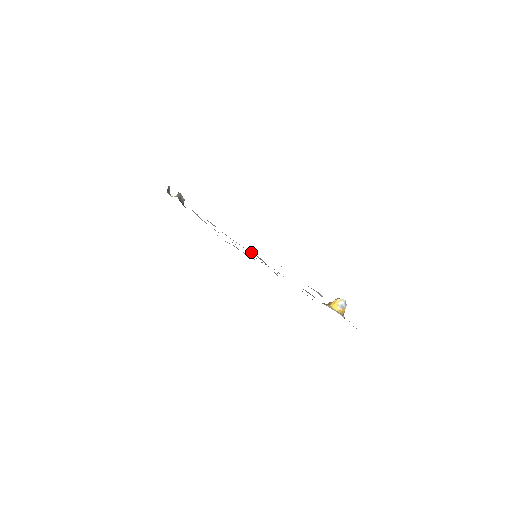
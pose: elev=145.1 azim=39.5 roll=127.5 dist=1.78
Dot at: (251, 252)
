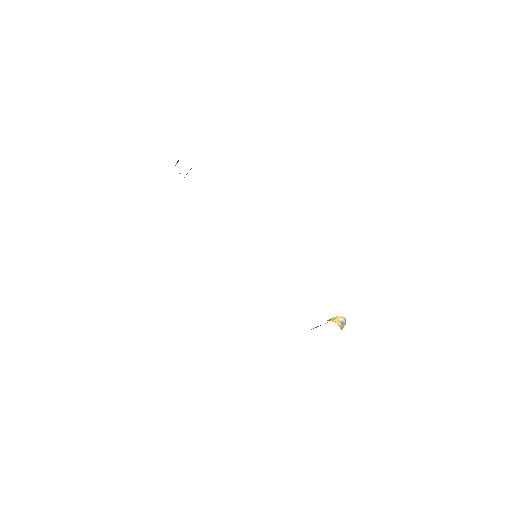
Dot at: occluded
